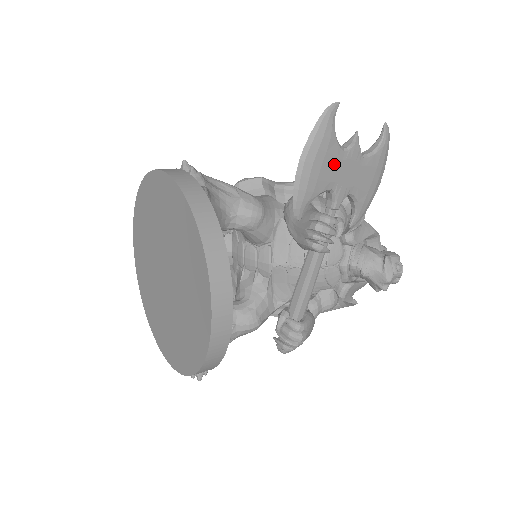
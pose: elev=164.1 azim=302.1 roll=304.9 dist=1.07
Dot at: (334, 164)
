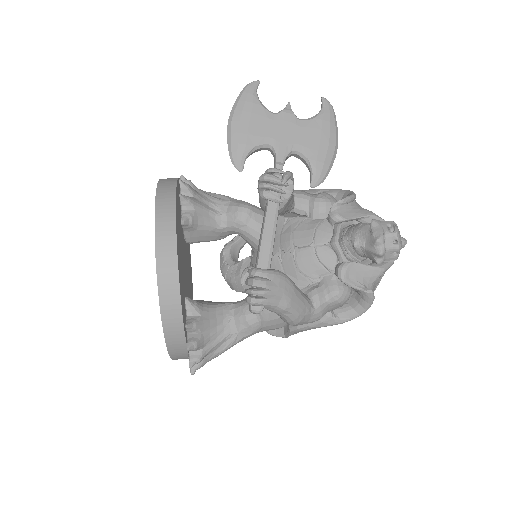
Dot at: (264, 123)
